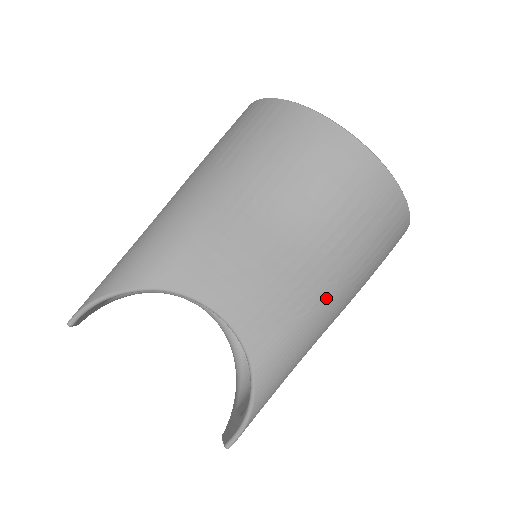
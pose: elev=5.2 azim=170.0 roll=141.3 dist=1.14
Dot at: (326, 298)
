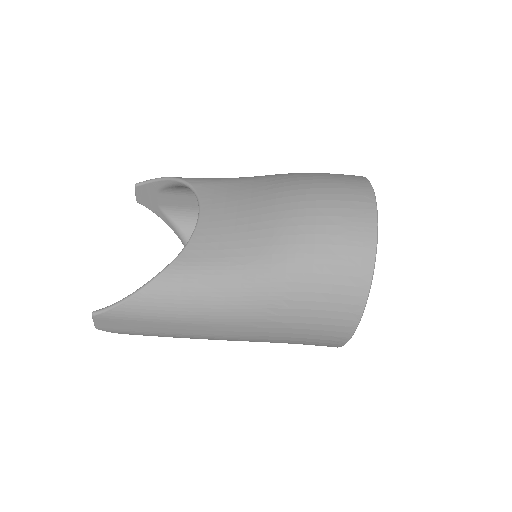
Dot at: (260, 268)
